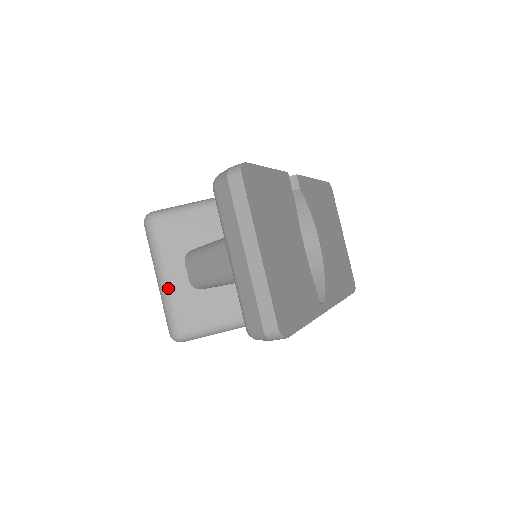
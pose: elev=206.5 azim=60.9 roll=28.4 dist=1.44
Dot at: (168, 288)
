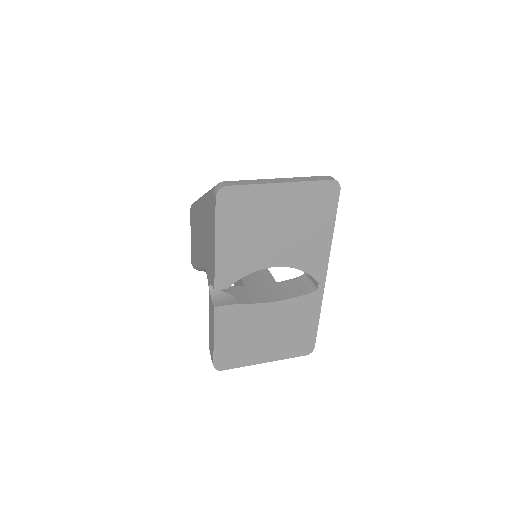
Dot at: occluded
